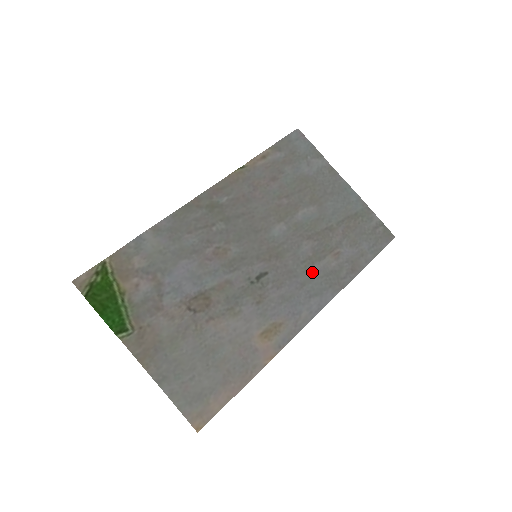
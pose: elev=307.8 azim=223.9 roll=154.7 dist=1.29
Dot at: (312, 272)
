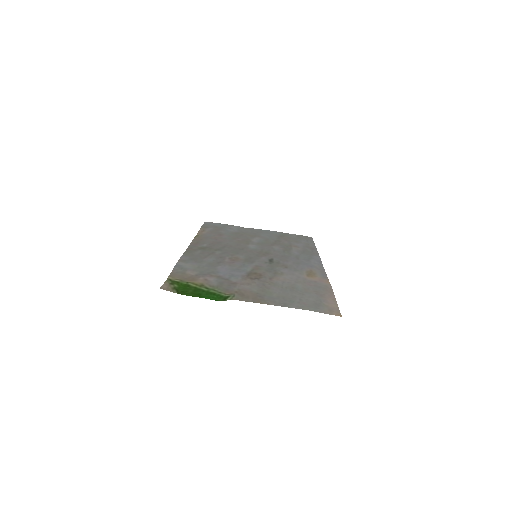
Dot at: (294, 253)
